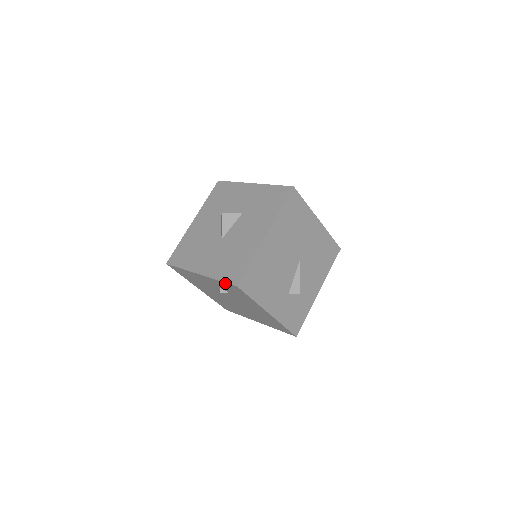
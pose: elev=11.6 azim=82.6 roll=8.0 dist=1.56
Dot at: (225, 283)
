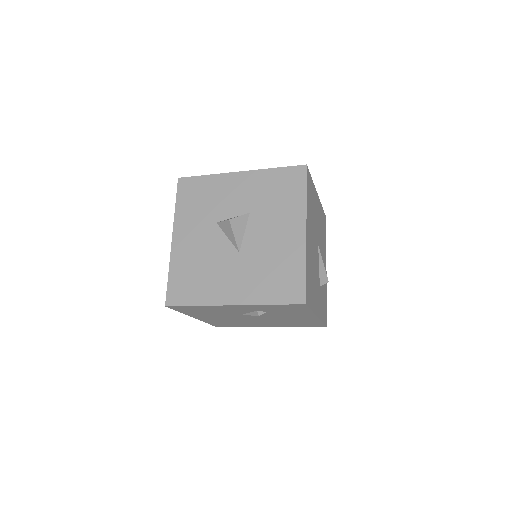
Dot at: (282, 305)
